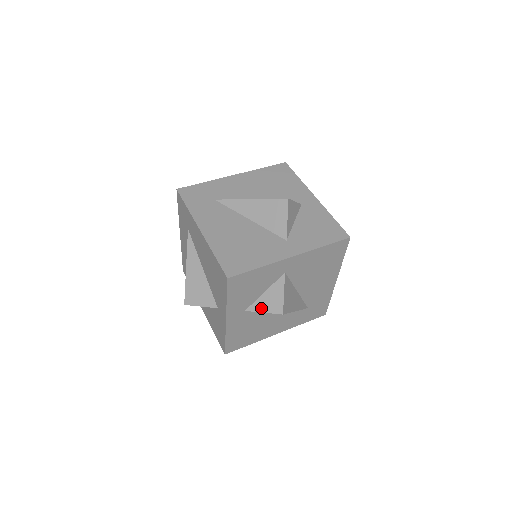
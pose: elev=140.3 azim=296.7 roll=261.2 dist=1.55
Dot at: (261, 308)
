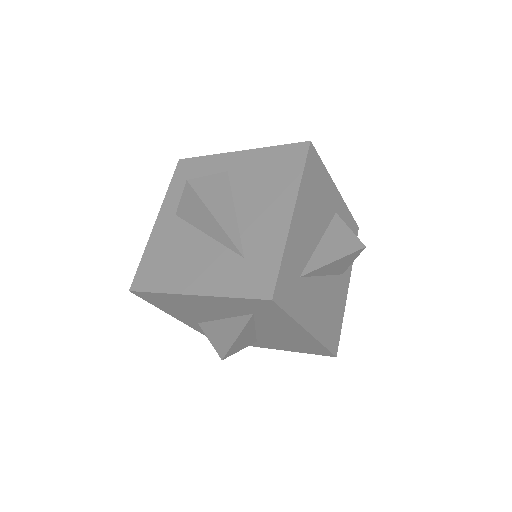
Dot at: occluded
